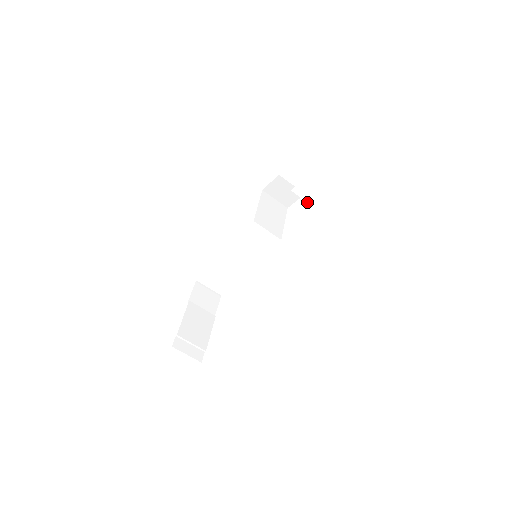
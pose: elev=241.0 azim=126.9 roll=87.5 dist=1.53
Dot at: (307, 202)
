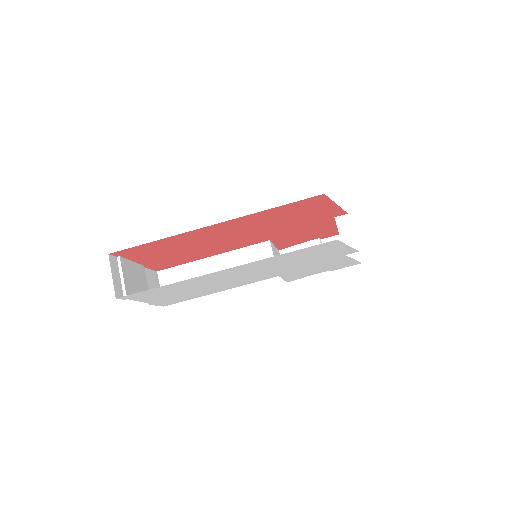
Dot at: (340, 237)
